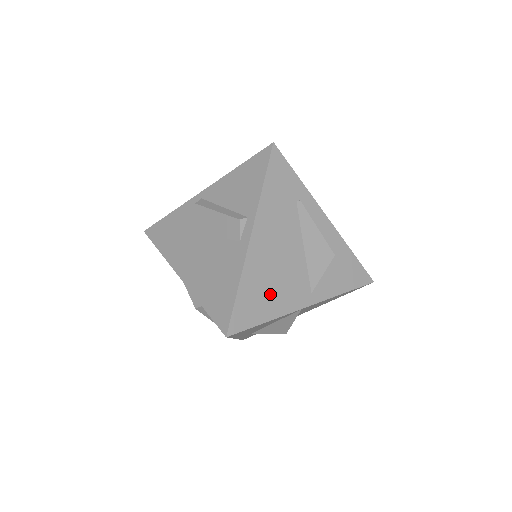
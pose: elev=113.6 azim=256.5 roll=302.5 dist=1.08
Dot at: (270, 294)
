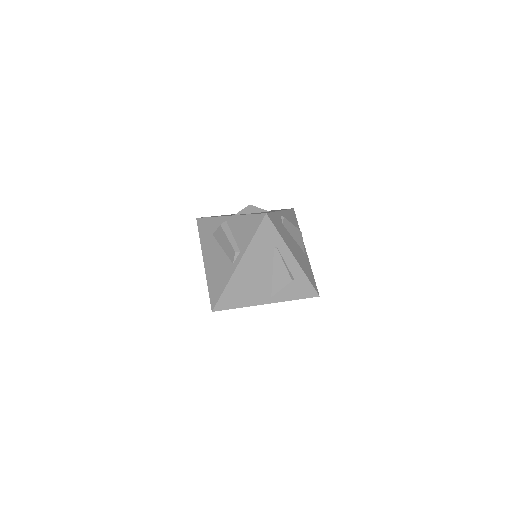
Dot at: (243, 295)
